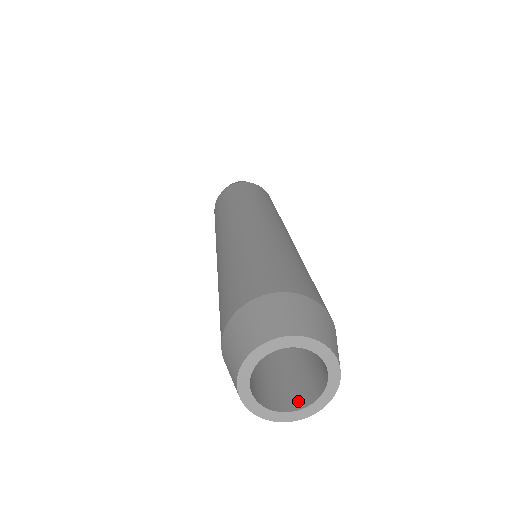
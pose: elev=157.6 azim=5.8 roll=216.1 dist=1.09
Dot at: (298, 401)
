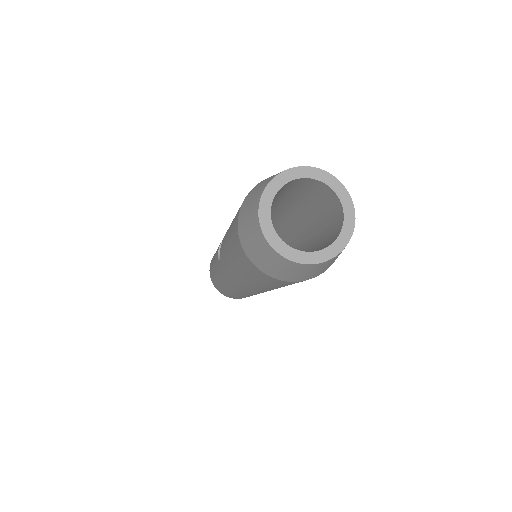
Dot at: (286, 247)
